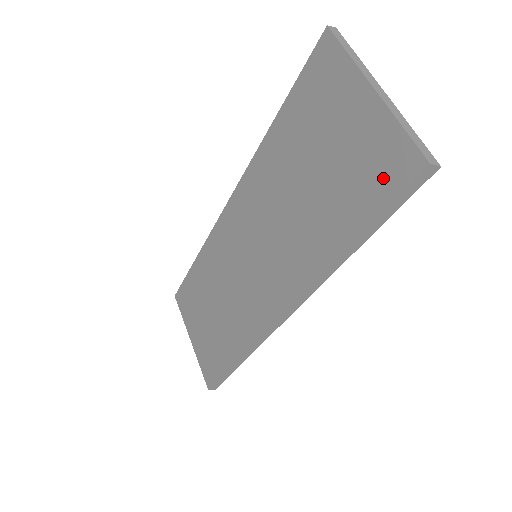
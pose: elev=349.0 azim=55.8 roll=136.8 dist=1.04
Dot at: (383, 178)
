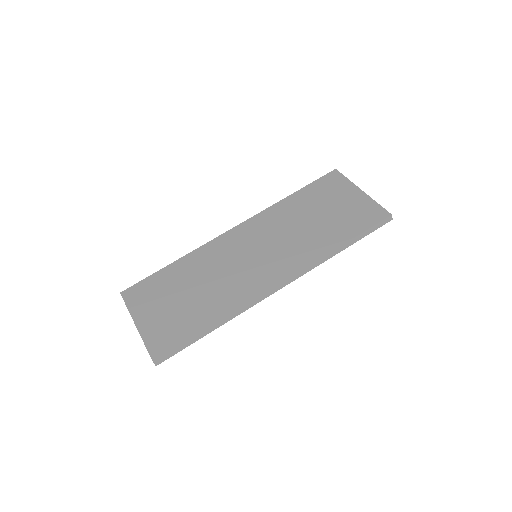
Dot at: (368, 218)
